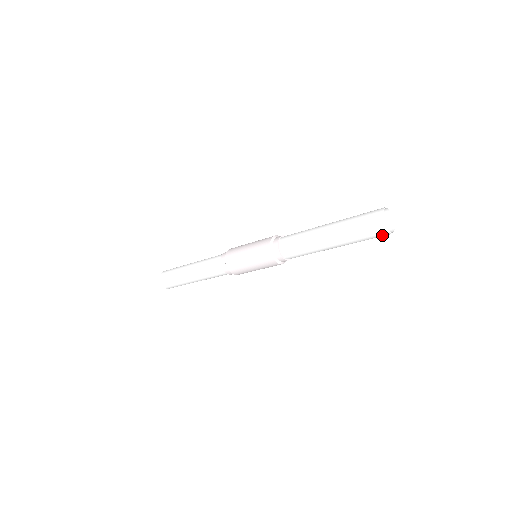
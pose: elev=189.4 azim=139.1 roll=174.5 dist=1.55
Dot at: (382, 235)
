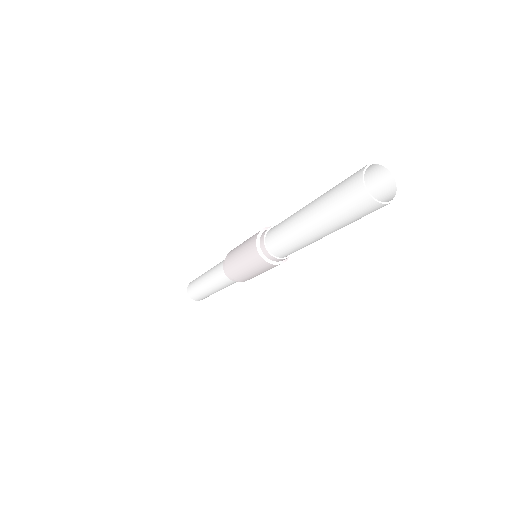
Dot at: (377, 208)
